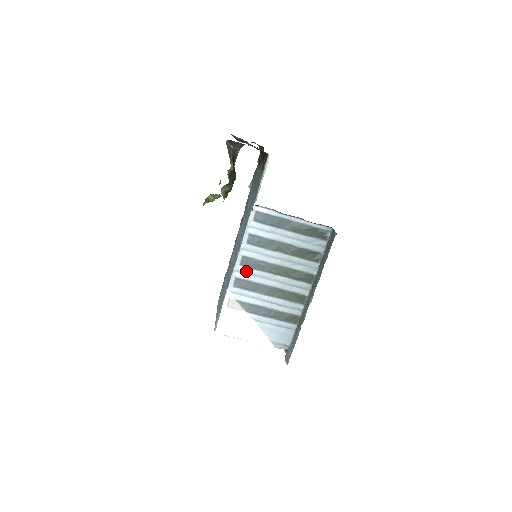
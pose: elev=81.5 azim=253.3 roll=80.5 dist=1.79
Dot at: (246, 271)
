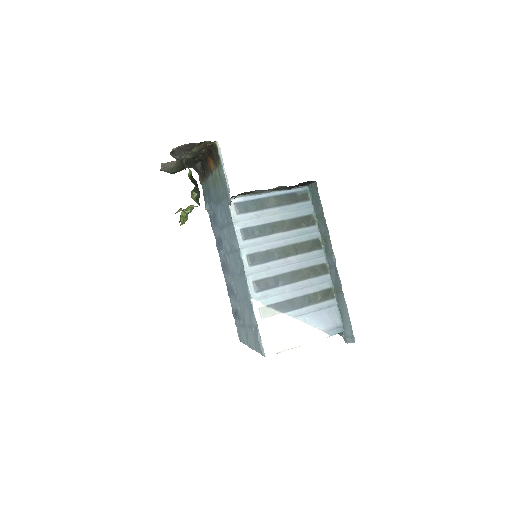
Dot at: (258, 269)
